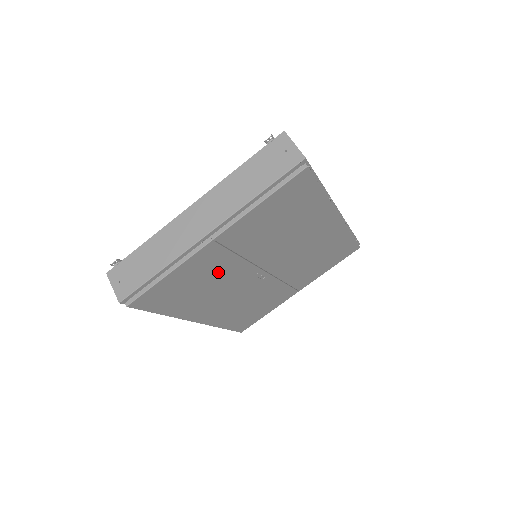
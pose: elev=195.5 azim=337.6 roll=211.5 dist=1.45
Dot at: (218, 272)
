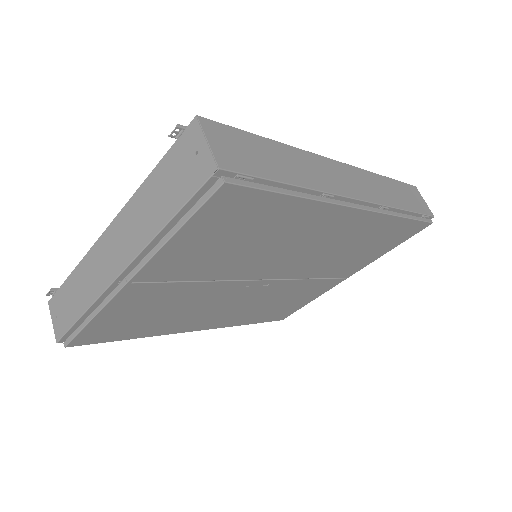
Dot at: (178, 298)
